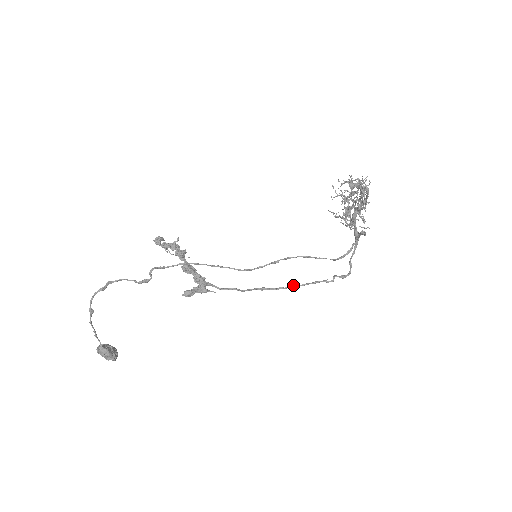
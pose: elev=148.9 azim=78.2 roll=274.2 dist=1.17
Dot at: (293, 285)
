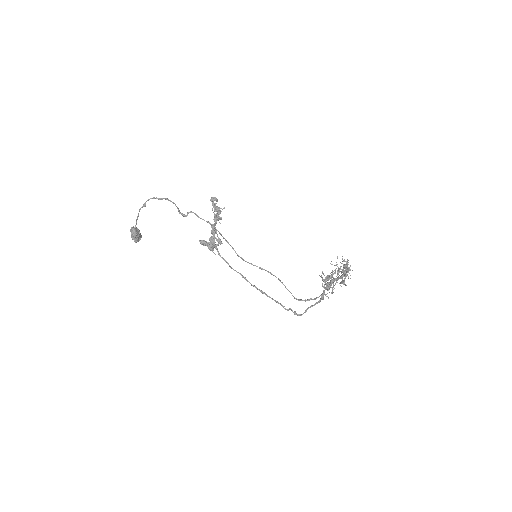
Dot at: occluded
